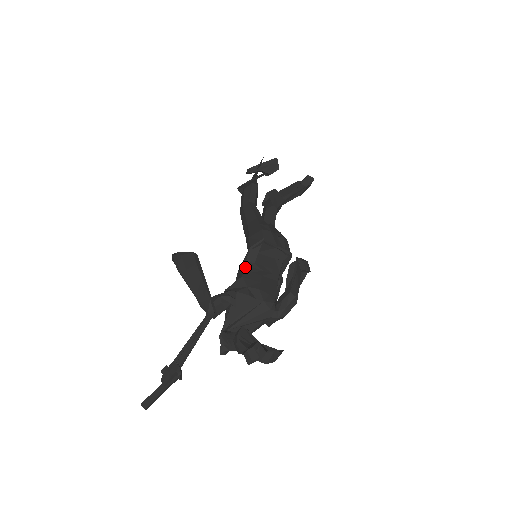
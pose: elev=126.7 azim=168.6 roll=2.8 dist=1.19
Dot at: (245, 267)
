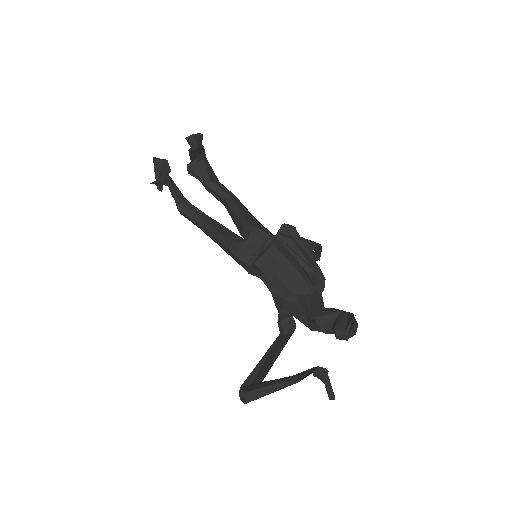
Dot at: (264, 283)
